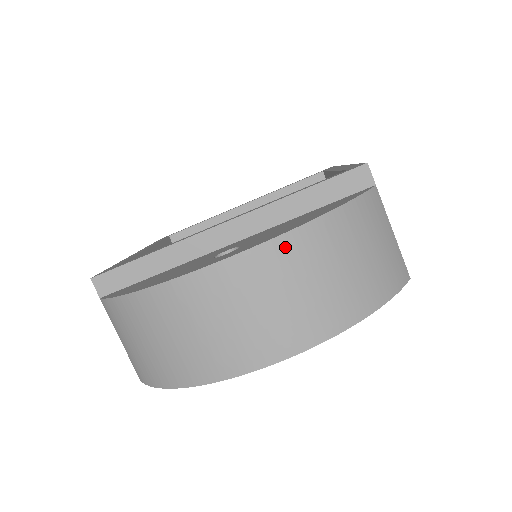
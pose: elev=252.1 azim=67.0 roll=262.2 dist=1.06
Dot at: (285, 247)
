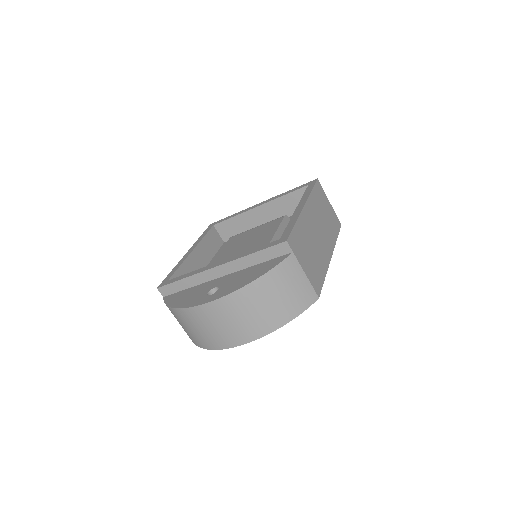
Dot at: (234, 298)
